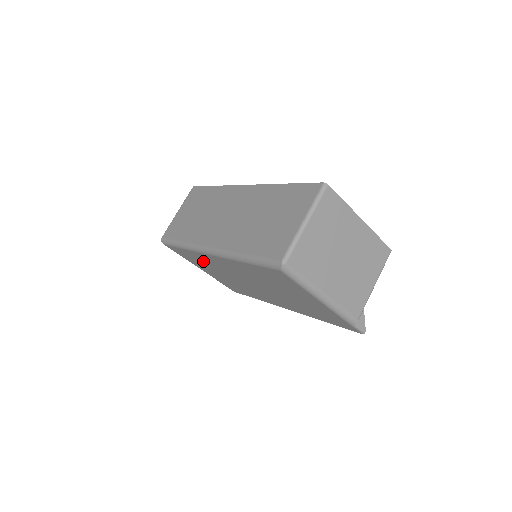
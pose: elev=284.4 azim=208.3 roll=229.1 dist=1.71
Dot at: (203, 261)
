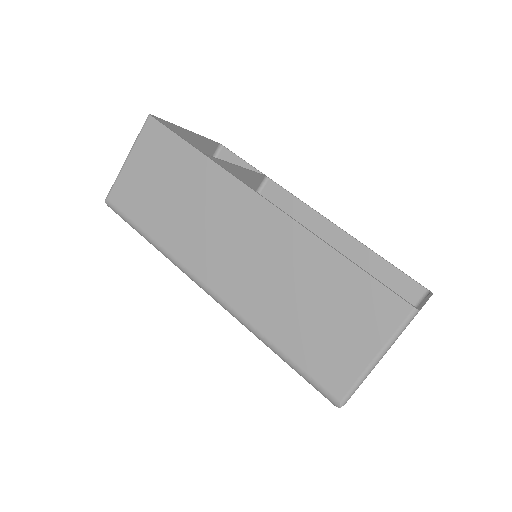
Dot at: occluded
